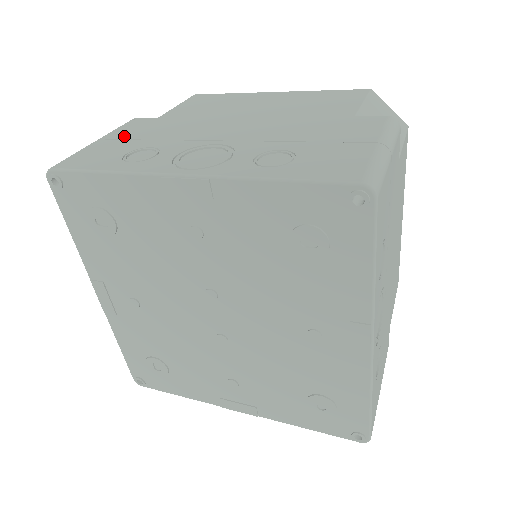
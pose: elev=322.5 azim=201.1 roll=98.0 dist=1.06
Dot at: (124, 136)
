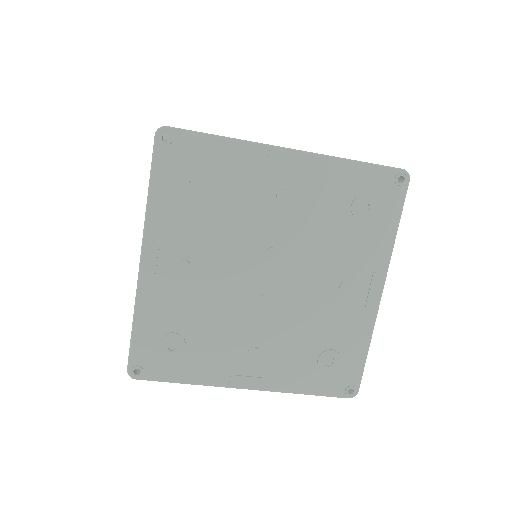
Dot at: occluded
